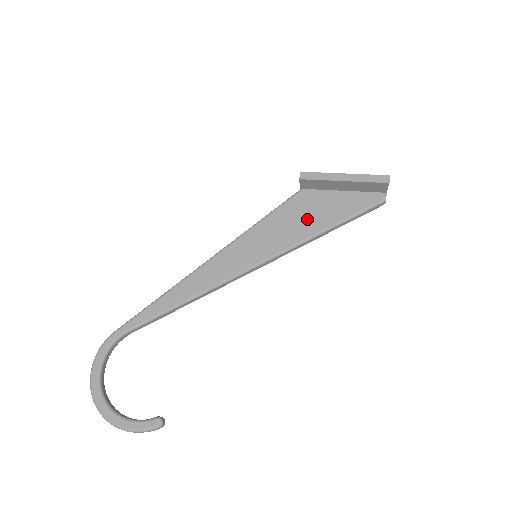
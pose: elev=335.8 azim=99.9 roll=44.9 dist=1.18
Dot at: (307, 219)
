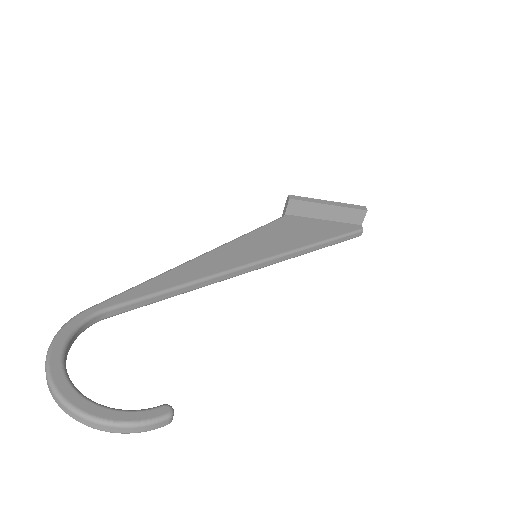
Dot at: (299, 234)
